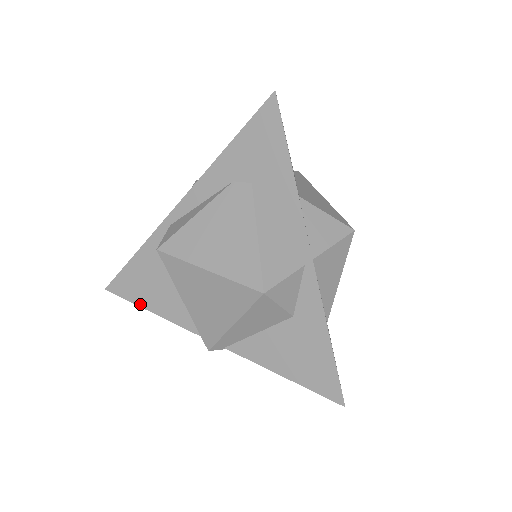
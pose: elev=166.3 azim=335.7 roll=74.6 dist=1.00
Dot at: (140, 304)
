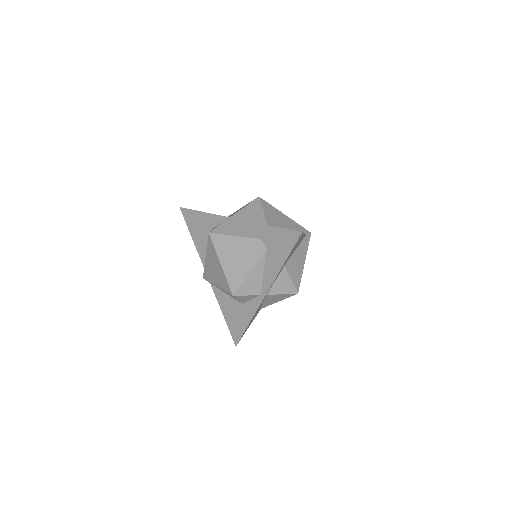
Dot at: (190, 230)
